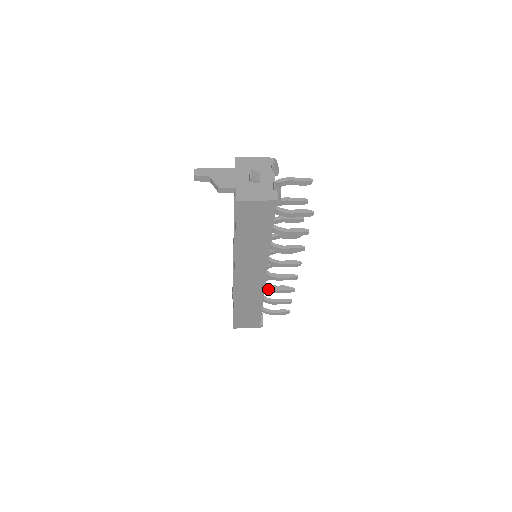
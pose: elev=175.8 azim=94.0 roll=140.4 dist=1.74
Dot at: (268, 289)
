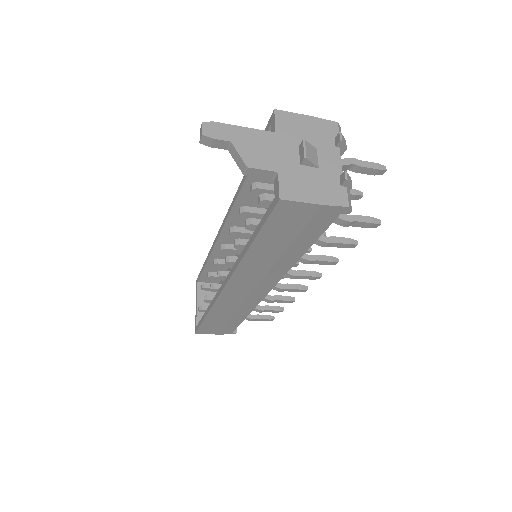
Dot at: occluded
